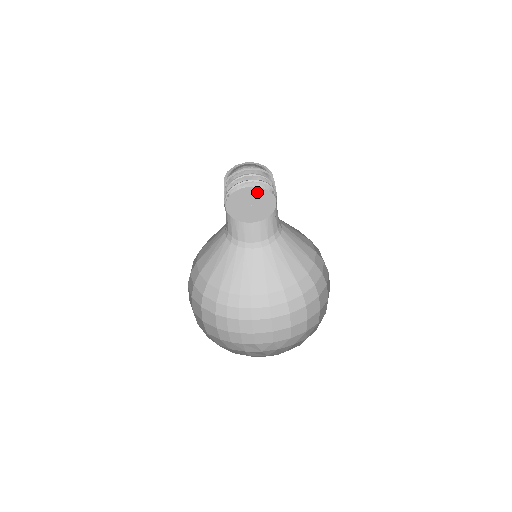
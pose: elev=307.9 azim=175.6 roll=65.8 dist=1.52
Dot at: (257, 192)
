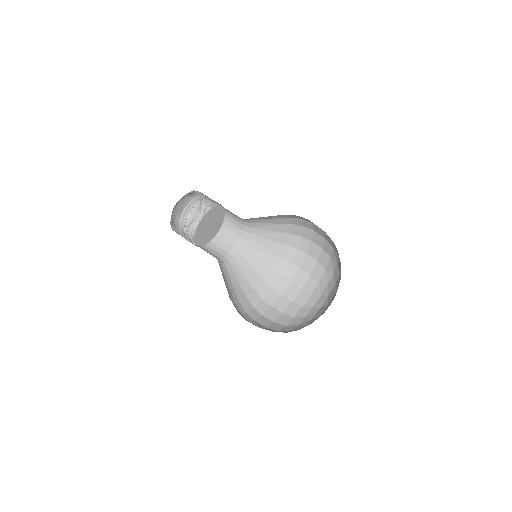
Dot at: (219, 212)
